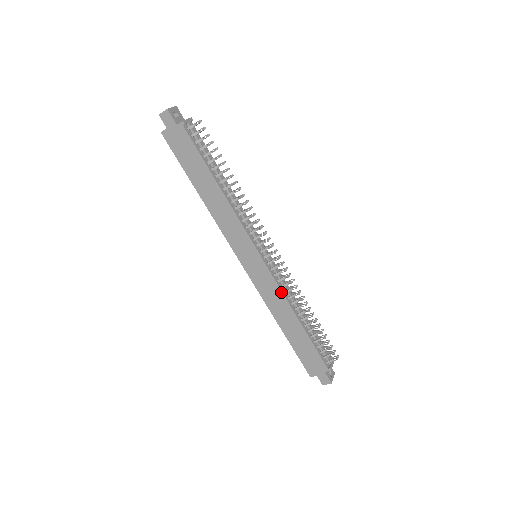
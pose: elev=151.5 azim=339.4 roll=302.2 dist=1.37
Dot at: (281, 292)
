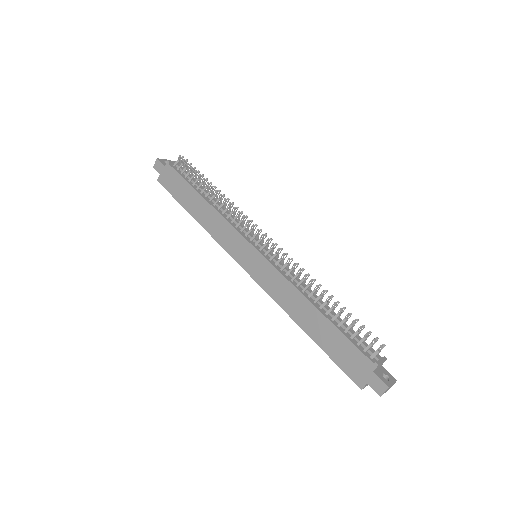
Dot at: (286, 280)
